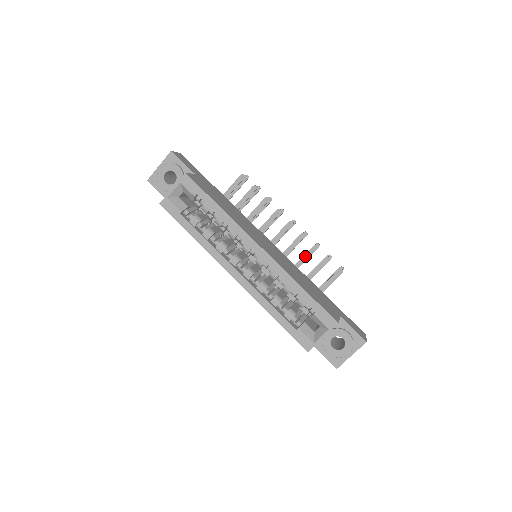
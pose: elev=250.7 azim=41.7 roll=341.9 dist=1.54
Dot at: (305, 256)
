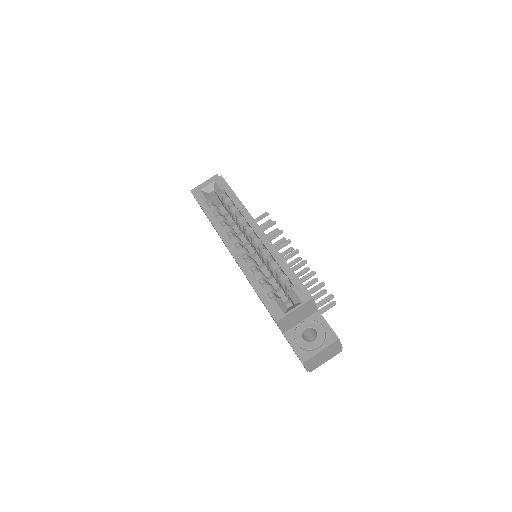
Dot at: (301, 279)
